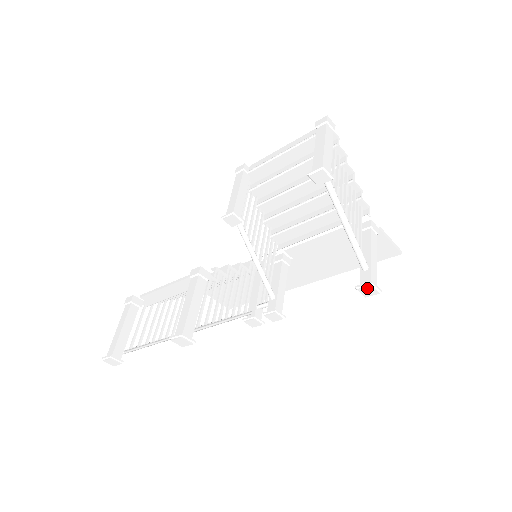
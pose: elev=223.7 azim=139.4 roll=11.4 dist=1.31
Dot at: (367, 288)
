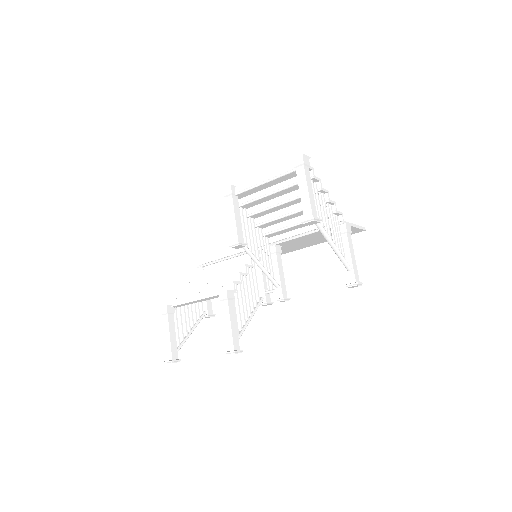
Dot at: (354, 286)
